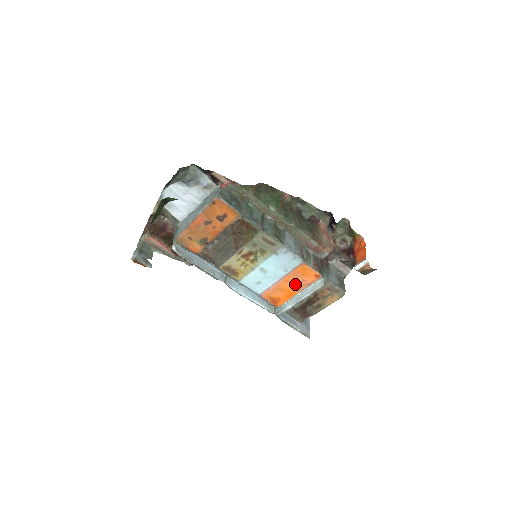
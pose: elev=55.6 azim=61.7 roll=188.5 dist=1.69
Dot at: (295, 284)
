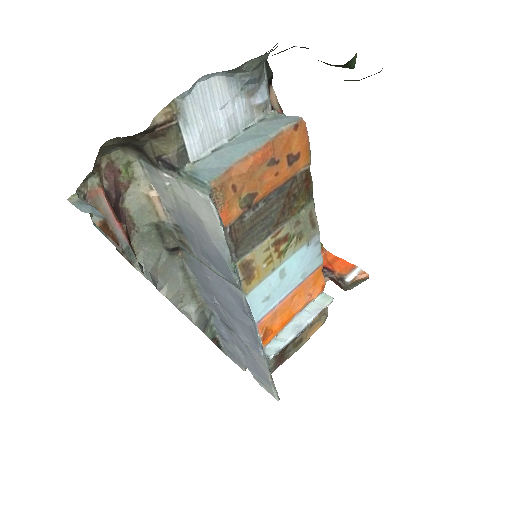
Dot at: (299, 302)
